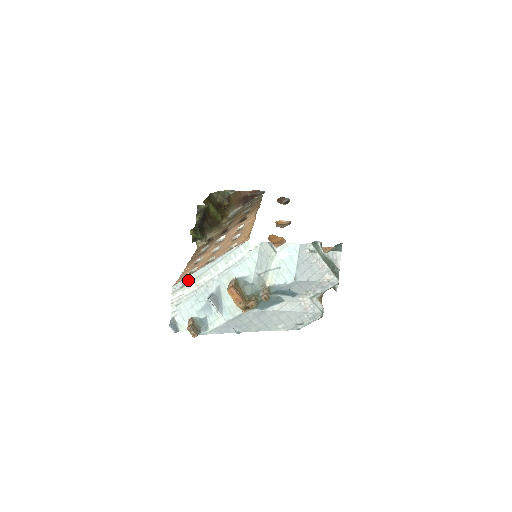
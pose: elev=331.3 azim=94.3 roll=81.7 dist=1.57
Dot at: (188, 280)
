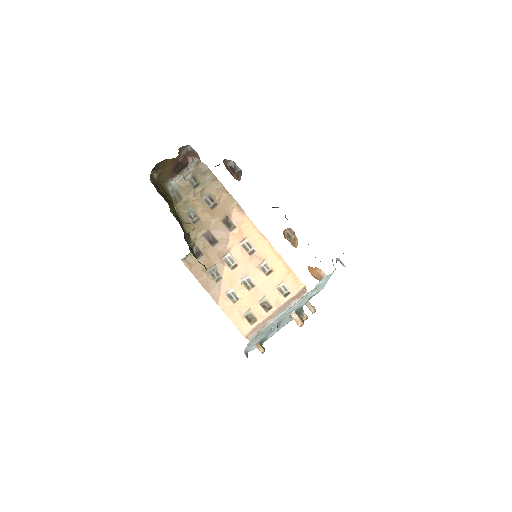
Dot at: (262, 331)
